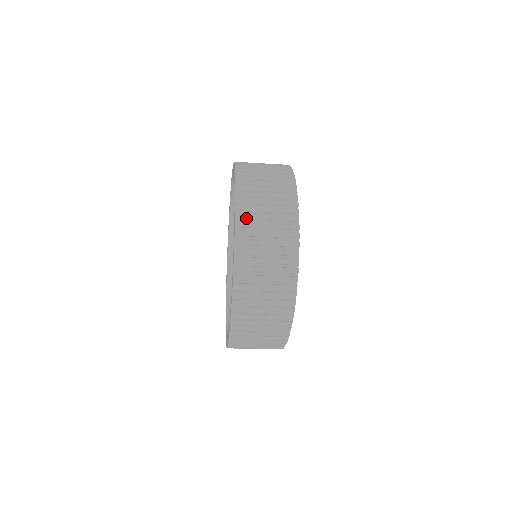
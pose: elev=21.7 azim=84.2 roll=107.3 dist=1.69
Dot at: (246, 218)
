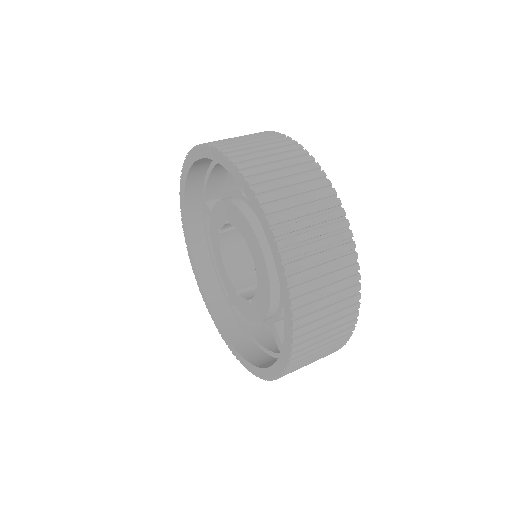
Dot at: (287, 232)
